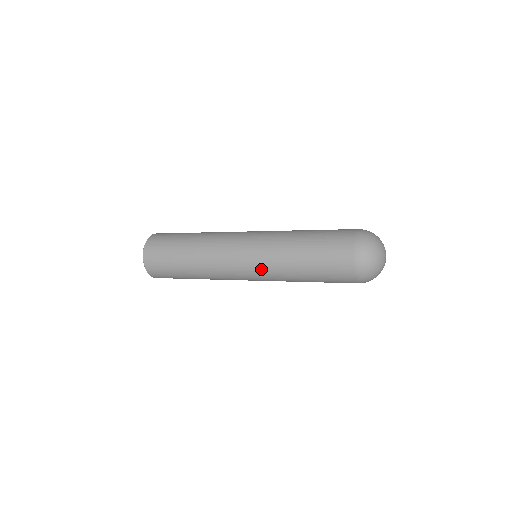
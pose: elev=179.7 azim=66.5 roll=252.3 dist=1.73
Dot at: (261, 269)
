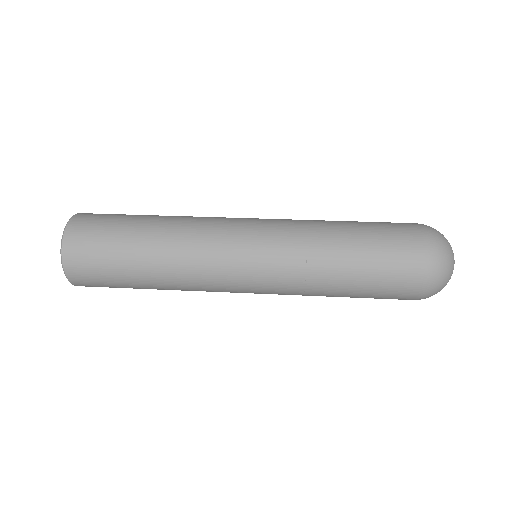
Dot at: (277, 268)
